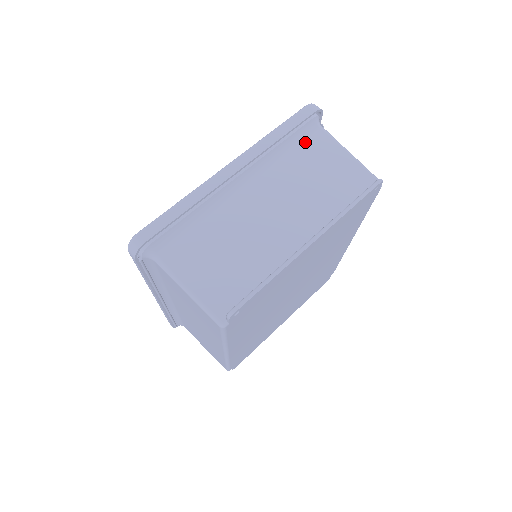
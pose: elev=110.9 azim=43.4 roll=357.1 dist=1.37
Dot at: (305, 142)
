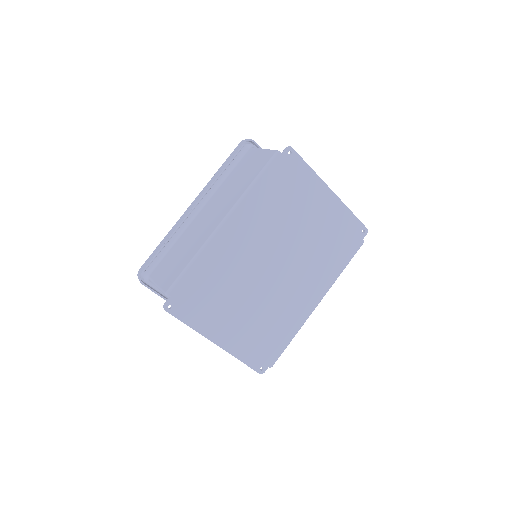
Dot at: occluded
